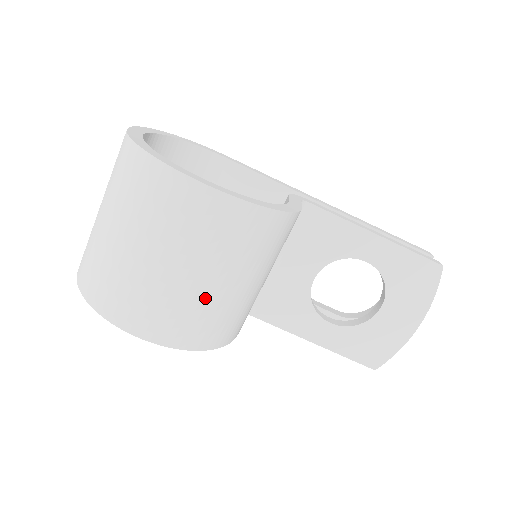
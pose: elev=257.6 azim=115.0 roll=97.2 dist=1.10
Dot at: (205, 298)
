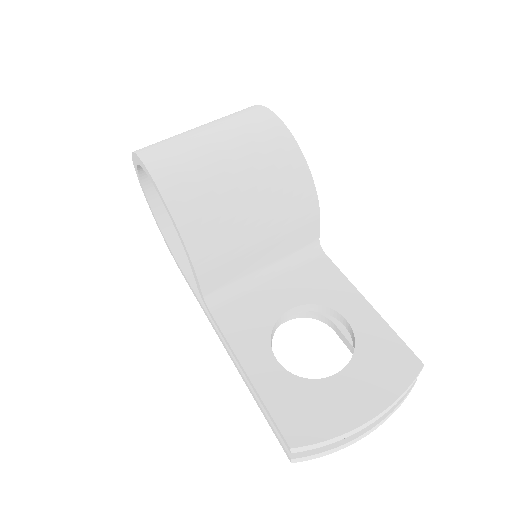
Dot at: (214, 173)
